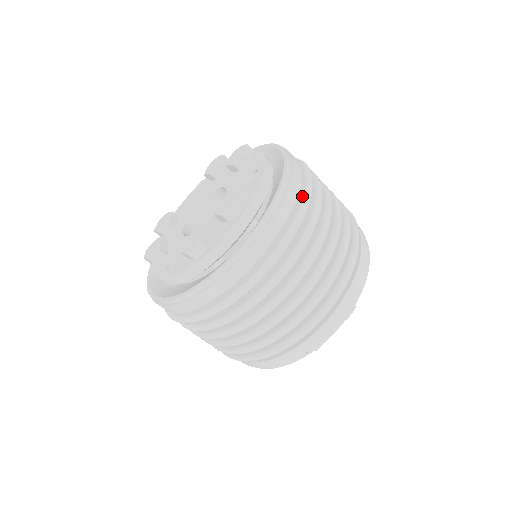
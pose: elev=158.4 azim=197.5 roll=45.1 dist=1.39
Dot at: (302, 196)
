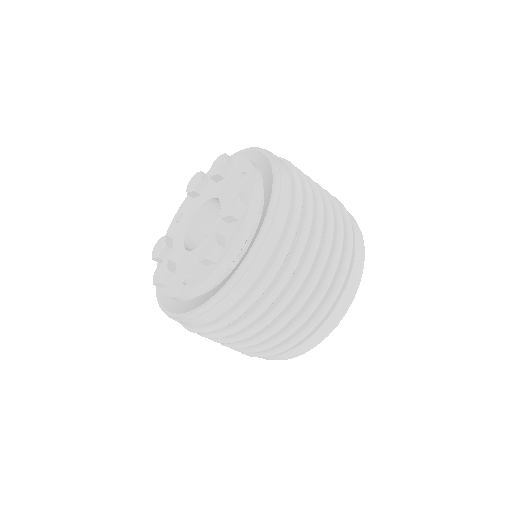
Dot at: (294, 182)
